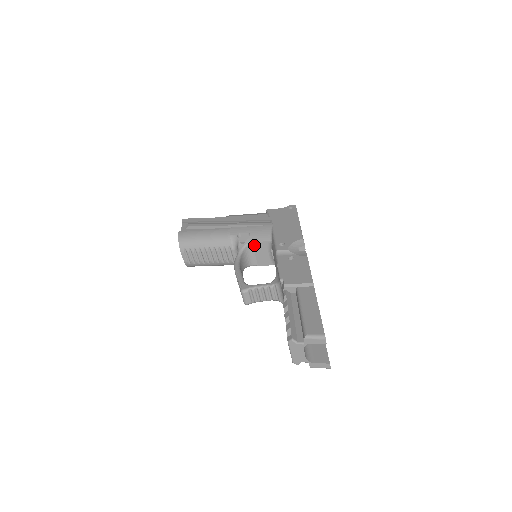
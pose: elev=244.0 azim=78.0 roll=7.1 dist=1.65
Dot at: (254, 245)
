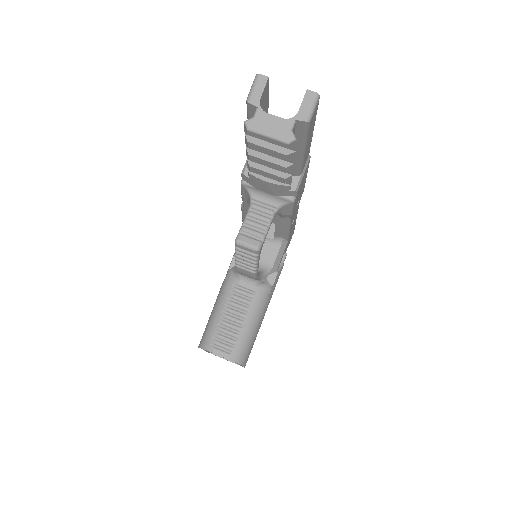
Dot at: occluded
